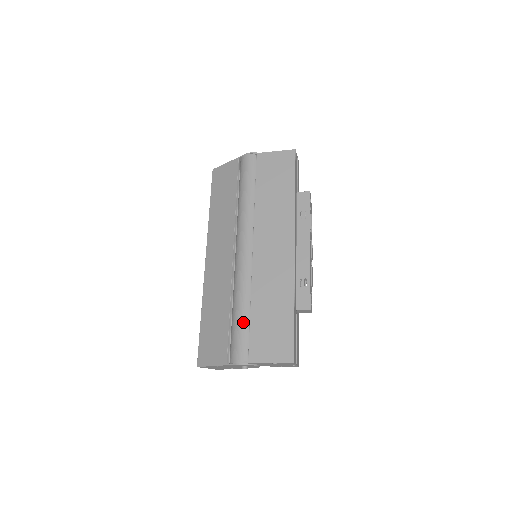
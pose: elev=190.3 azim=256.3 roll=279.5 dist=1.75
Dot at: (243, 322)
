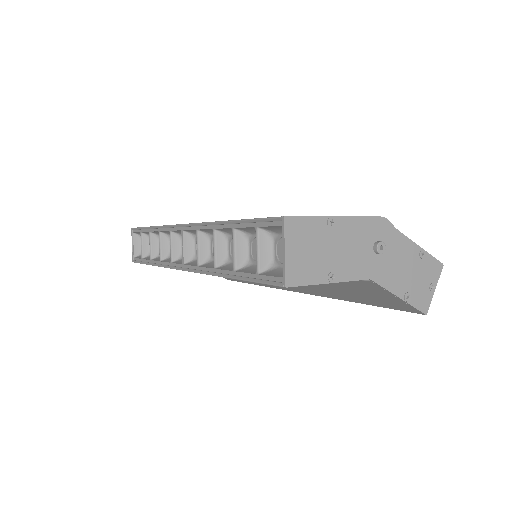
Dot at: occluded
